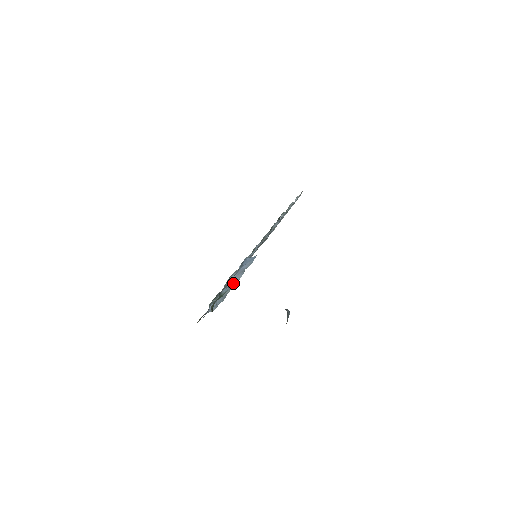
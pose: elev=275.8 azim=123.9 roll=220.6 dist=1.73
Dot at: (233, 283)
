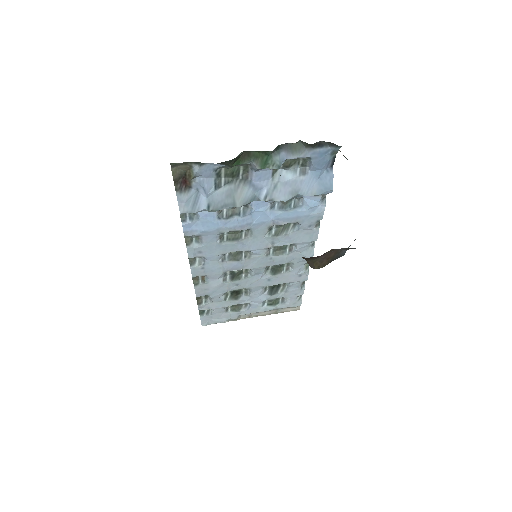
Dot at: (266, 192)
